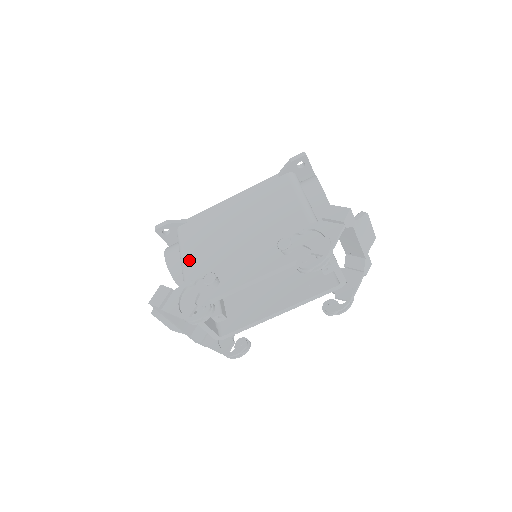
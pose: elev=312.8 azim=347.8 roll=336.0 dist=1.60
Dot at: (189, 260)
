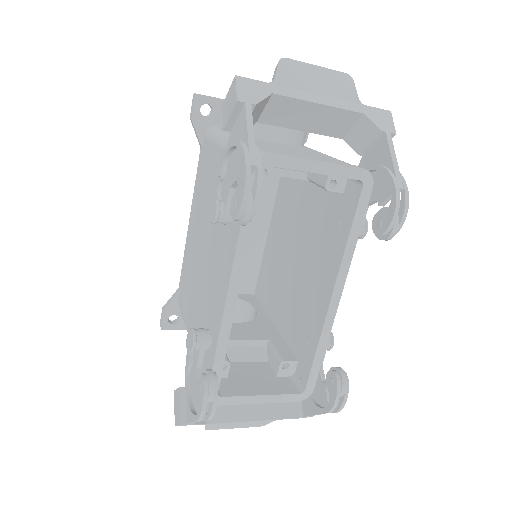
Dot at: occluded
